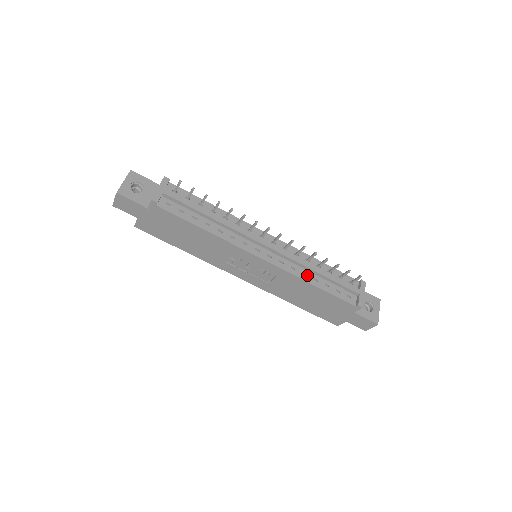
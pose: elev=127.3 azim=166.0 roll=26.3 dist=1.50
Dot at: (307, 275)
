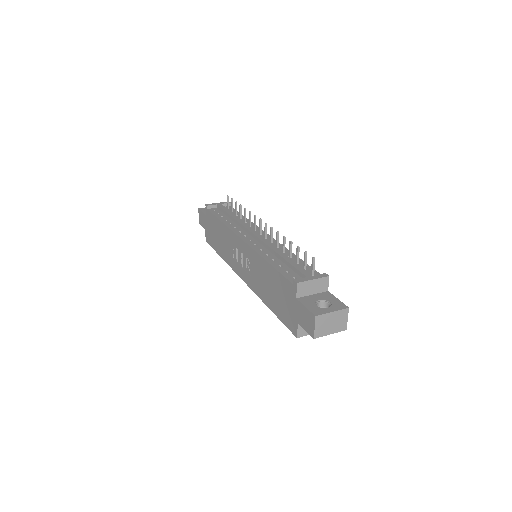
Dot at: (269, 256)
